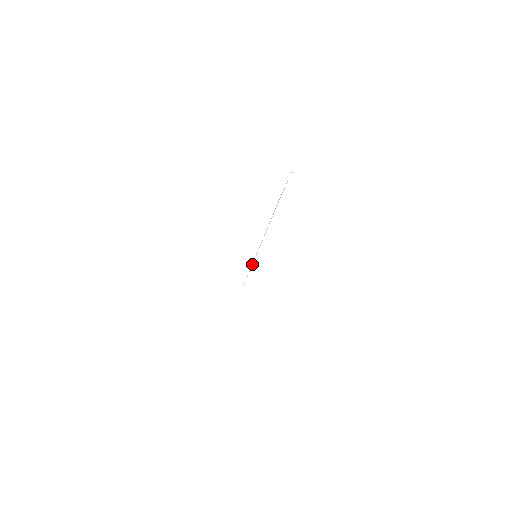
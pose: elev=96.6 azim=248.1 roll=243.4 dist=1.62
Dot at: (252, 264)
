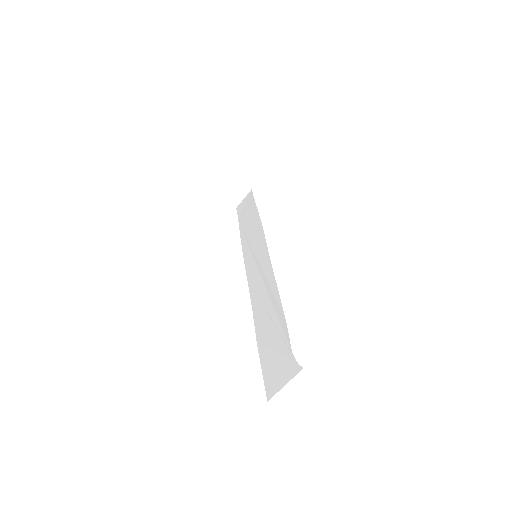
Dot at: (251, 250)
